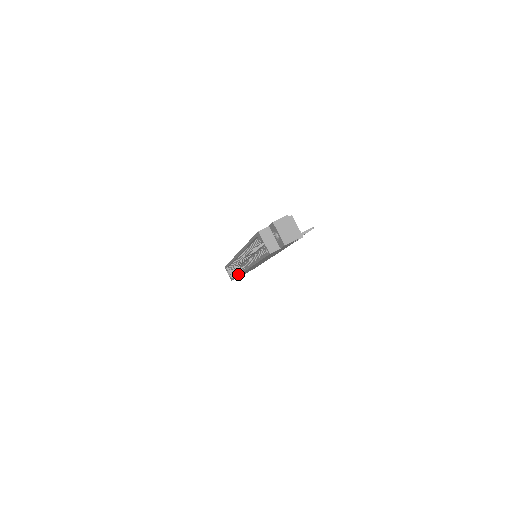
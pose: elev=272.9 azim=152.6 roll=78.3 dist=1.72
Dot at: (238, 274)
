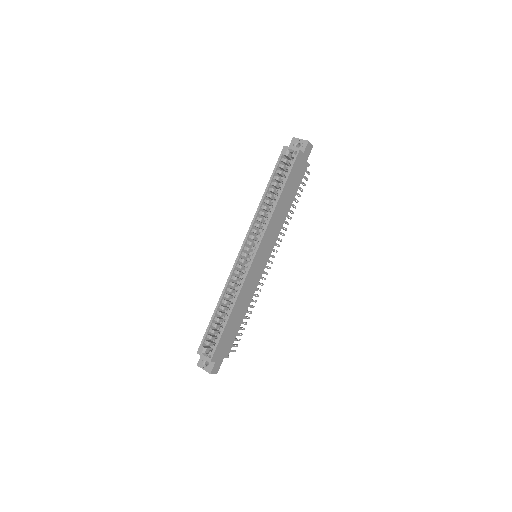
Dot at: (235, 299)
